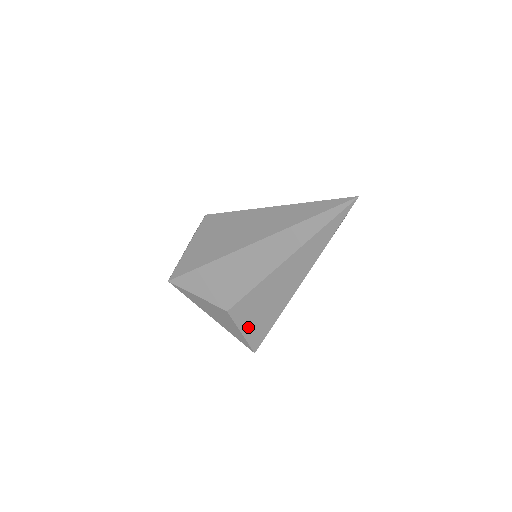
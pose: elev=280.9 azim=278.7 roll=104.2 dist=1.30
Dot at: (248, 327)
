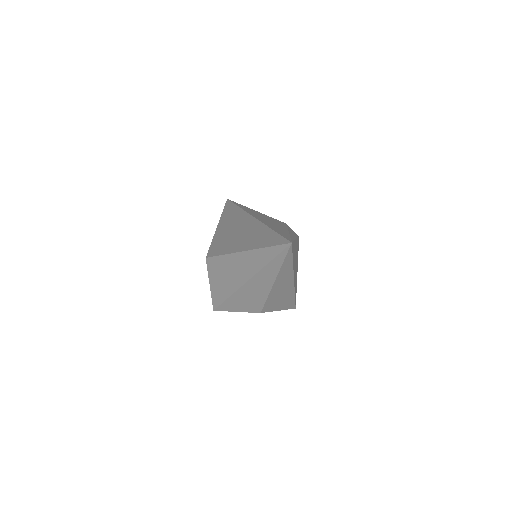
Dot at: (280, 307)
